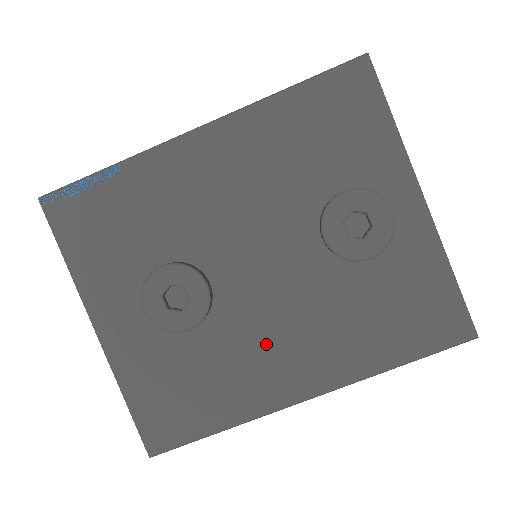
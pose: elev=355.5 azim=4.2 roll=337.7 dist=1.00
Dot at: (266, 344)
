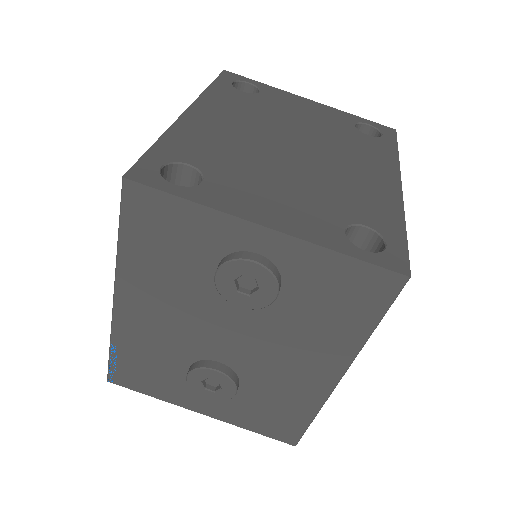
Dot at: (283, 369)
